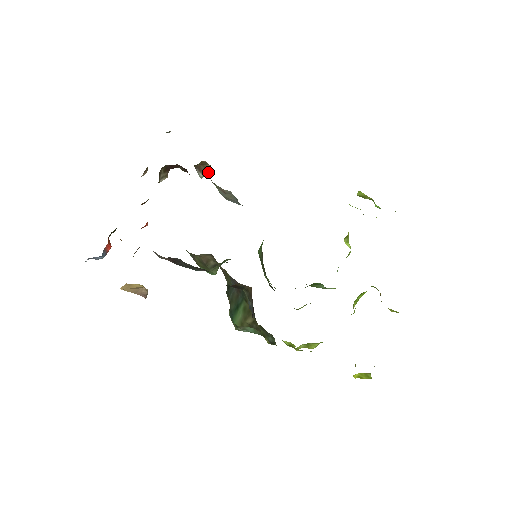
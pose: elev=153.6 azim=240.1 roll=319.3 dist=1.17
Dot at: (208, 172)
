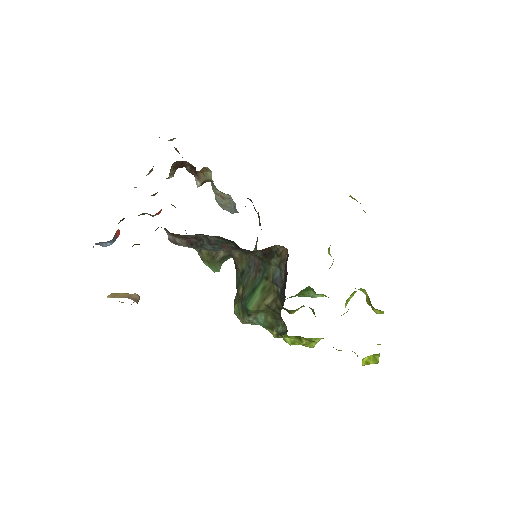
Dot at: (206, 181)
